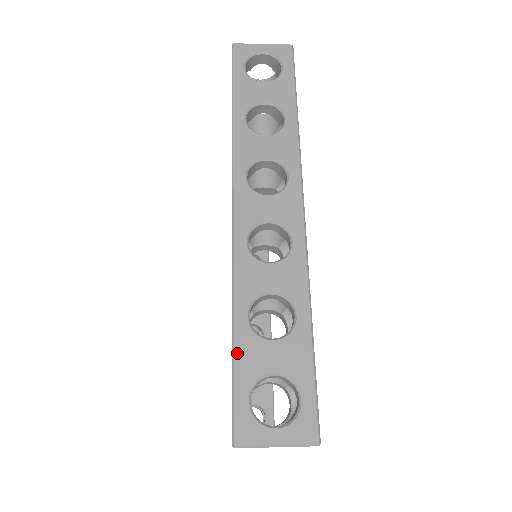
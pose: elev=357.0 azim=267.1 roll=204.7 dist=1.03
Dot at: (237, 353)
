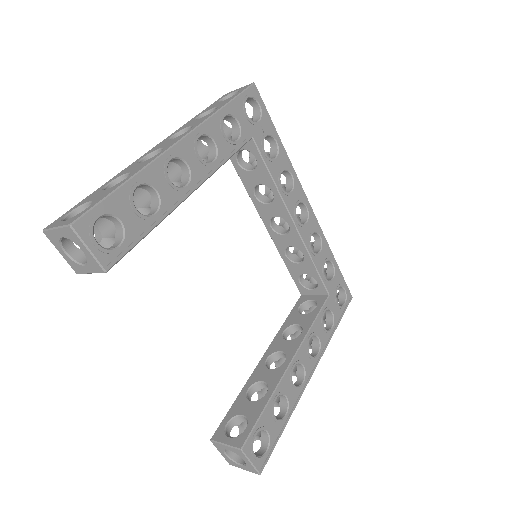
Dot at: (87, 197)
